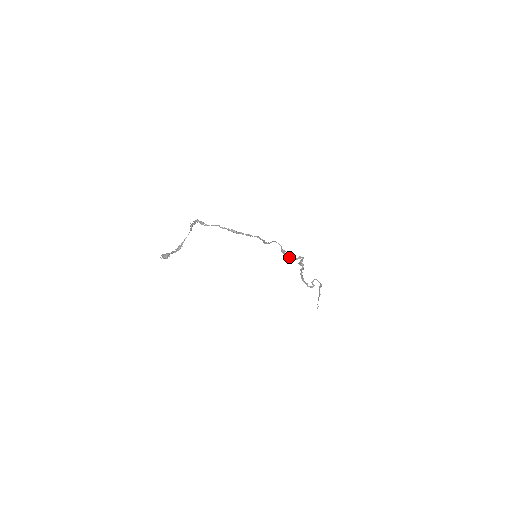
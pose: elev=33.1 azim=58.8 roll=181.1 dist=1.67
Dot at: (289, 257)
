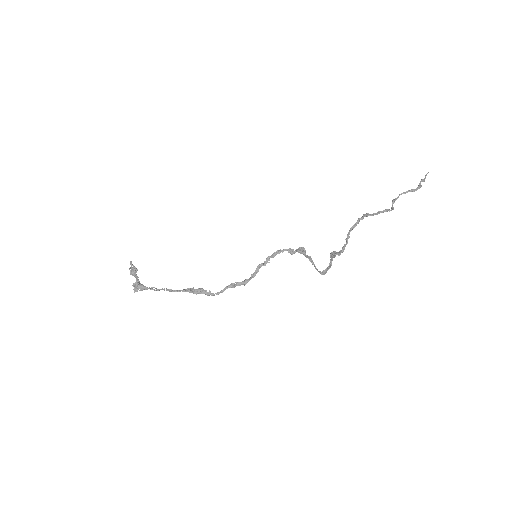
Dot at: (309, 258)
